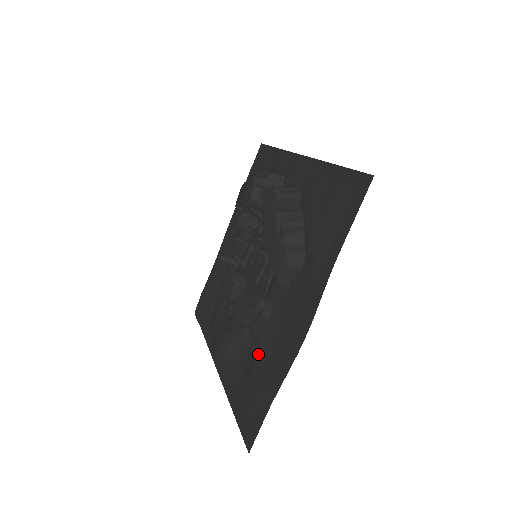
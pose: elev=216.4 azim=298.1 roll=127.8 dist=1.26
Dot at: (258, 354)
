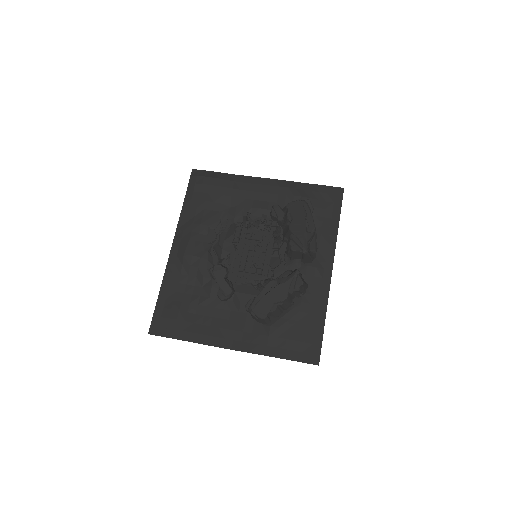
Dot at: (199, 302)
